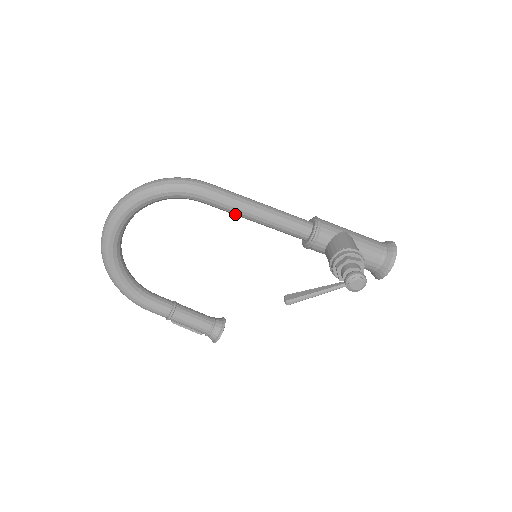
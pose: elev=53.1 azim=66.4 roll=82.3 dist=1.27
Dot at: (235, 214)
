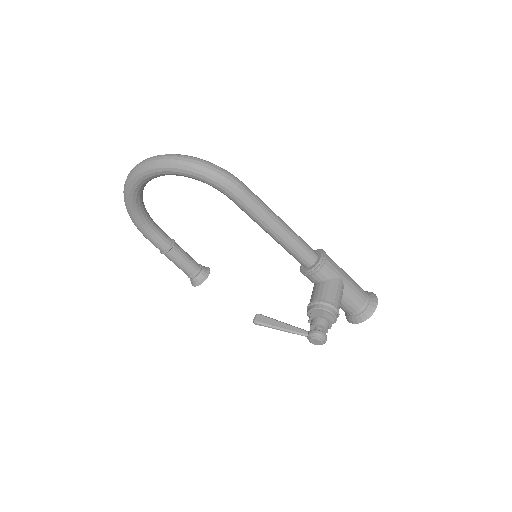
Dot at: (255, 221)
